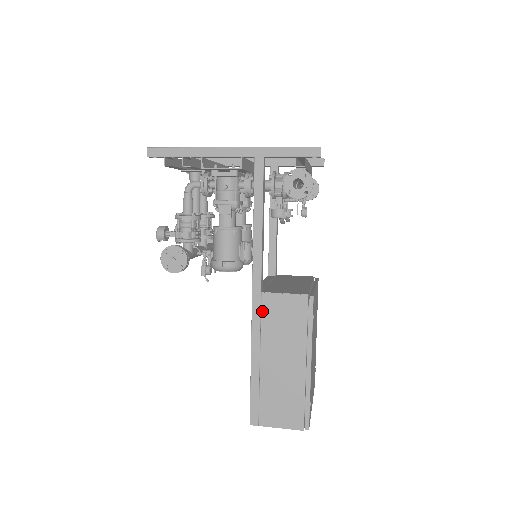
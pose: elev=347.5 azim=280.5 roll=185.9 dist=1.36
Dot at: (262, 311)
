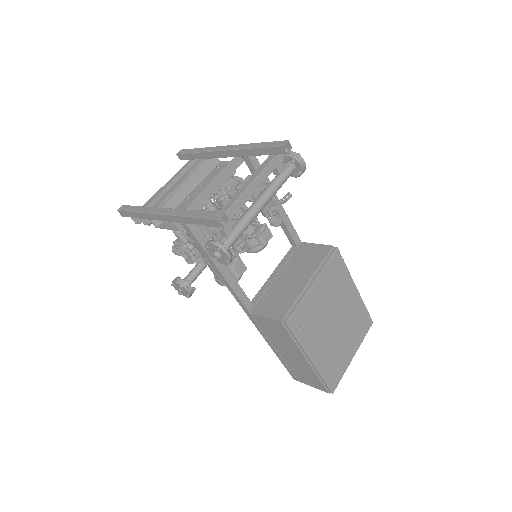
Dot at: (258, 324)
